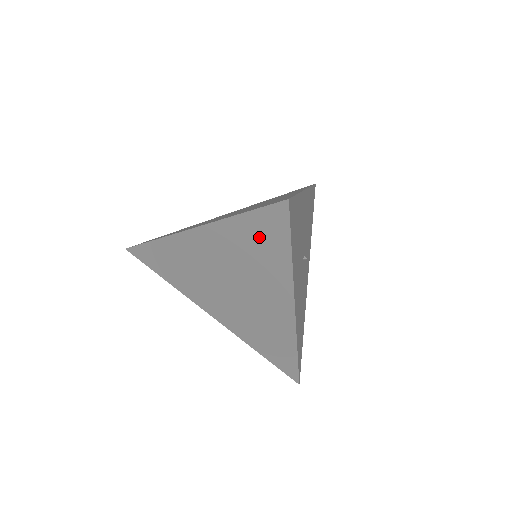
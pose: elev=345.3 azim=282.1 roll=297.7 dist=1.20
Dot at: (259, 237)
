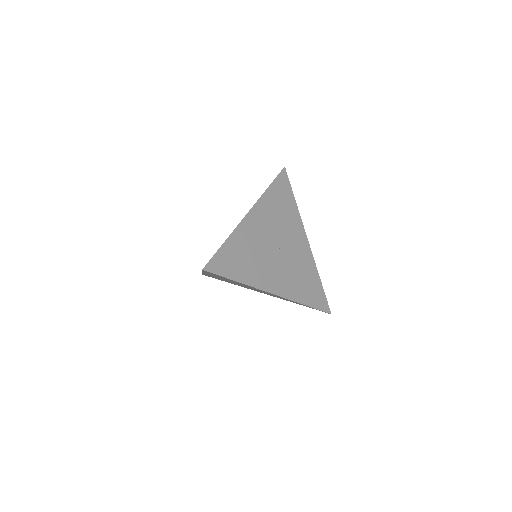
Dot at: occluded
